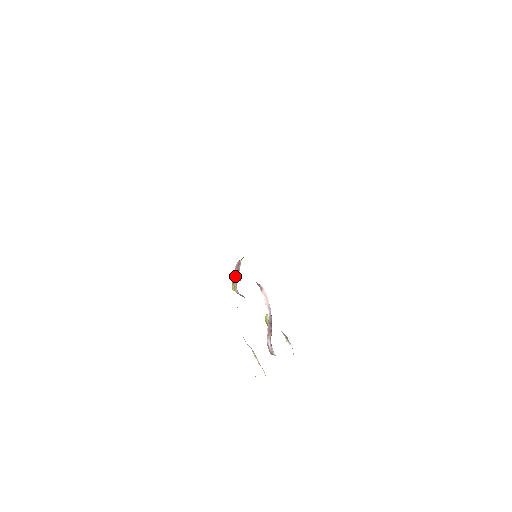
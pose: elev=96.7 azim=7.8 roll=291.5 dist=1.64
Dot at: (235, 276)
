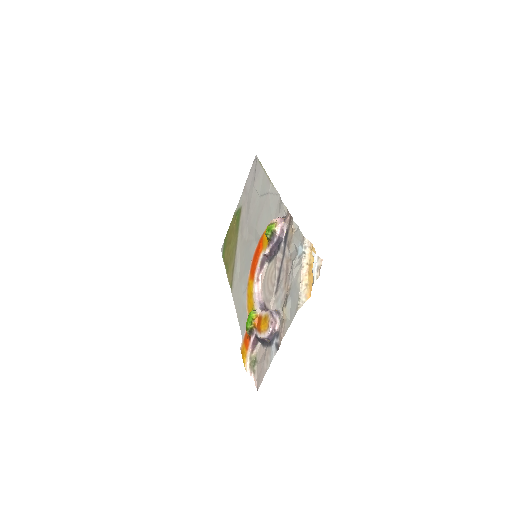
Dot at: (280, 217)
